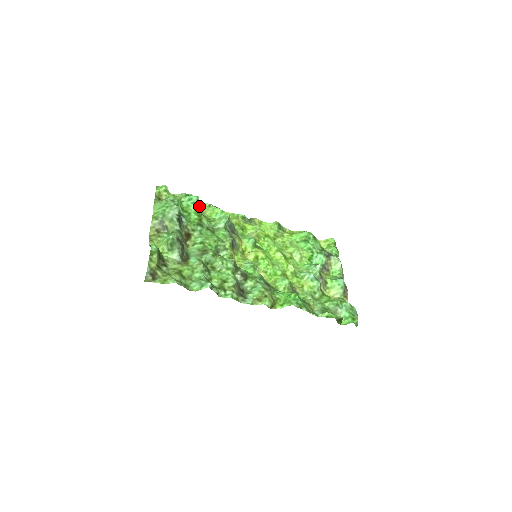
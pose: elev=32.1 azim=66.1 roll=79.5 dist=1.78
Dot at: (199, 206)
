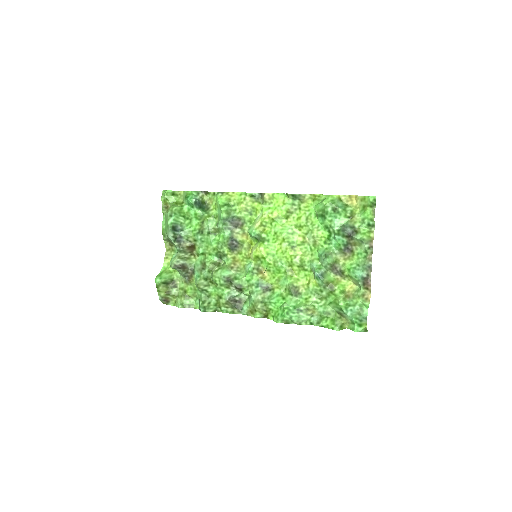
Dot at: (206, 196)
